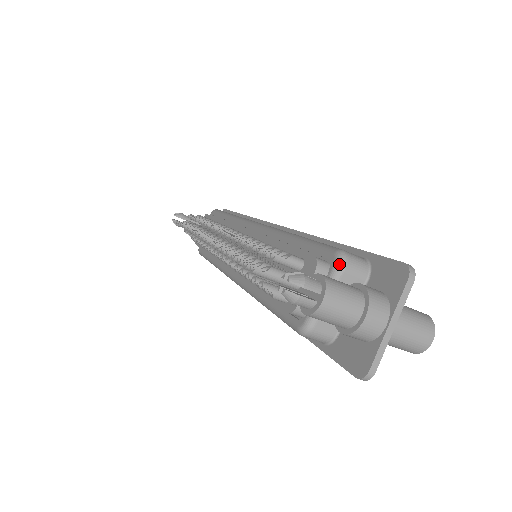
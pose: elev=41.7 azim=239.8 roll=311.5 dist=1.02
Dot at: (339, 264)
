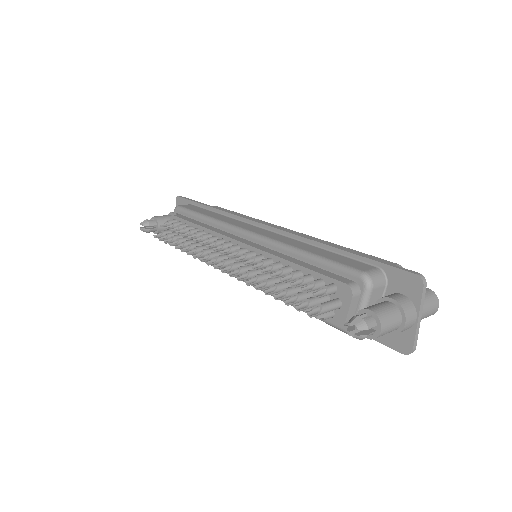
Dot at: (368, 286)
